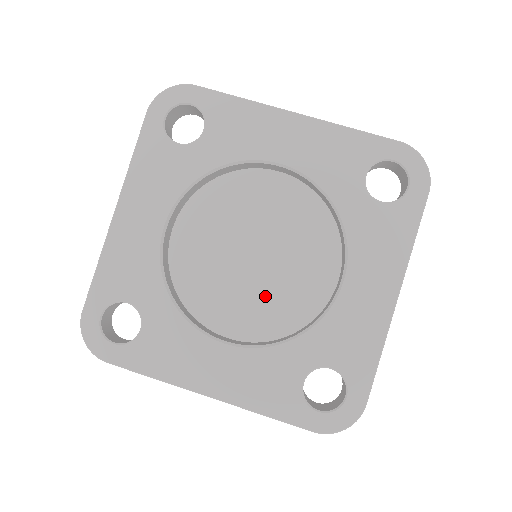
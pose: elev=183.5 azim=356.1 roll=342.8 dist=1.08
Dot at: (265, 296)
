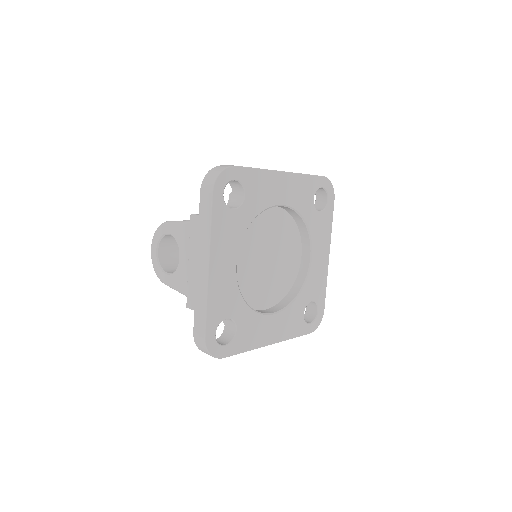
Dot at: (276, 279)
